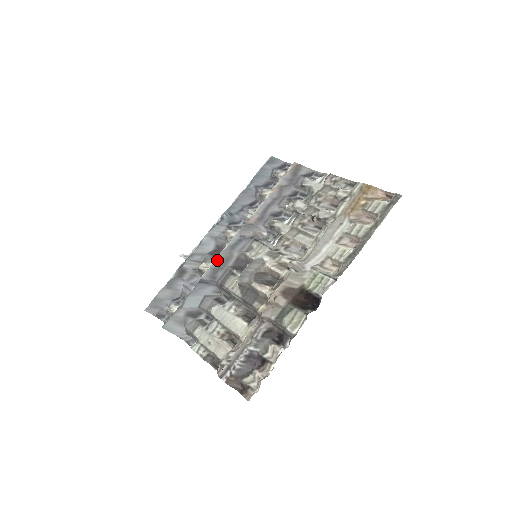
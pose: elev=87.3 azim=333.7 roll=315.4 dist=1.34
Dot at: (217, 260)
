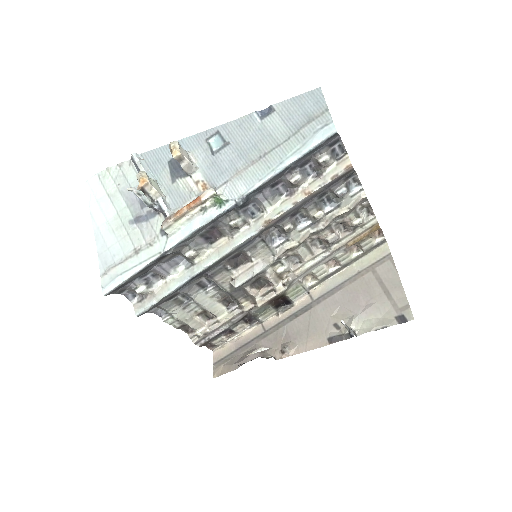
Dot at: (218, 261)
